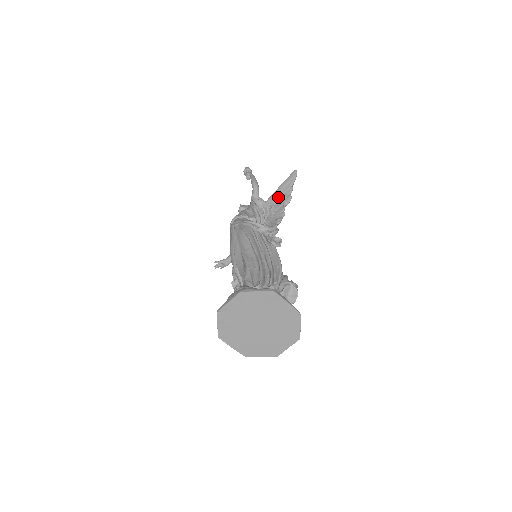
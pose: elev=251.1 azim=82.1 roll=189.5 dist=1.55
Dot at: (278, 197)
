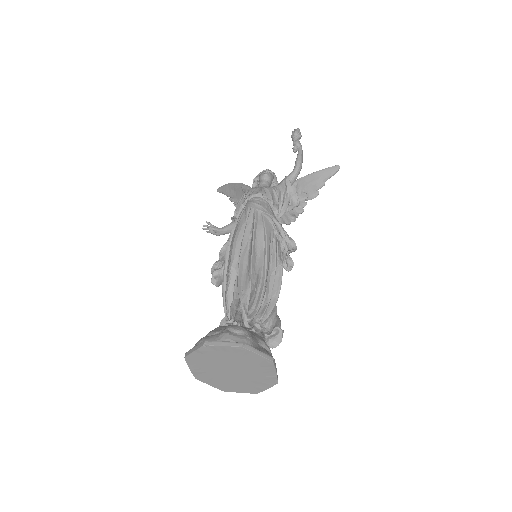
Dot at: (306, 185)
